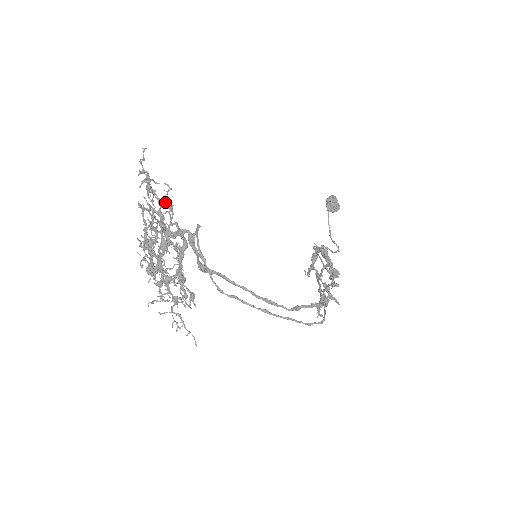
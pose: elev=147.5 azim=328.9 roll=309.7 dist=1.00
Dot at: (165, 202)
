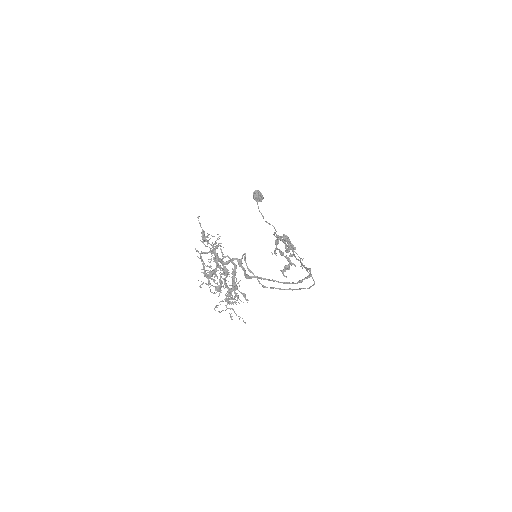
Dot at: (221, 246)
